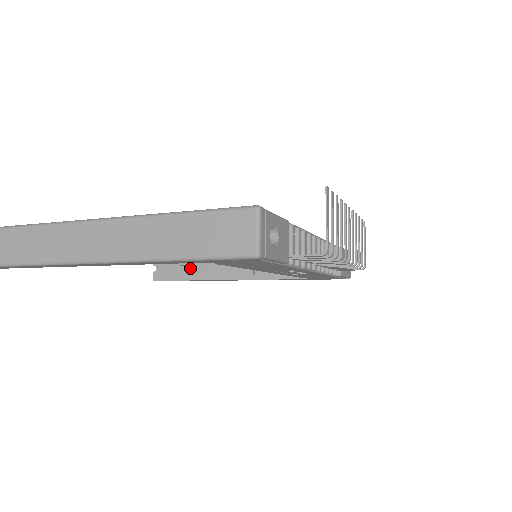
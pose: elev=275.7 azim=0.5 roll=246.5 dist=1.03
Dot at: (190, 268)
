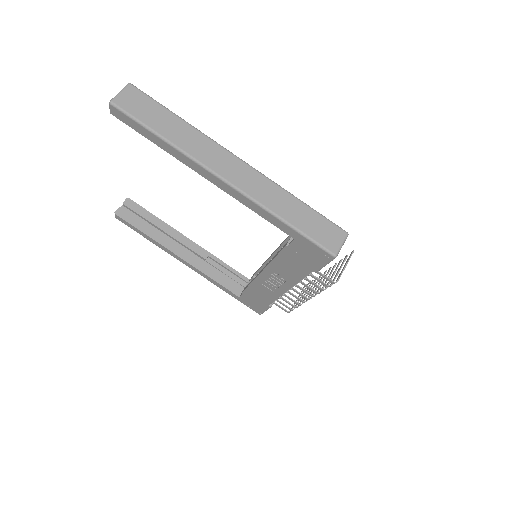
Dot at: (152, 227)
